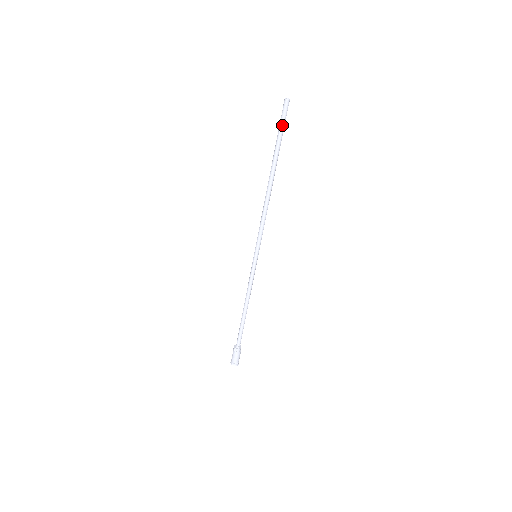
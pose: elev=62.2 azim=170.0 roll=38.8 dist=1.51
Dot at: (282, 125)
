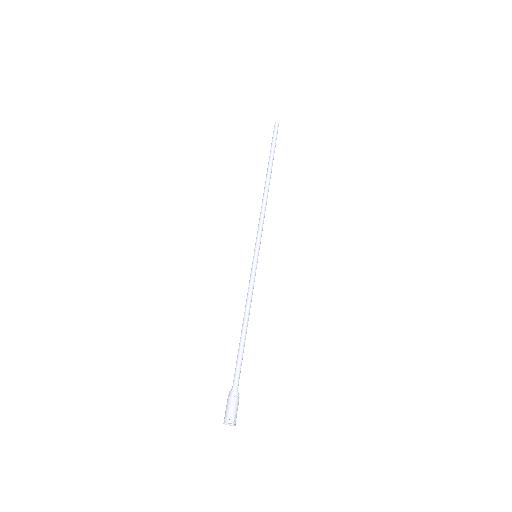
Dot at: (273, 139)
